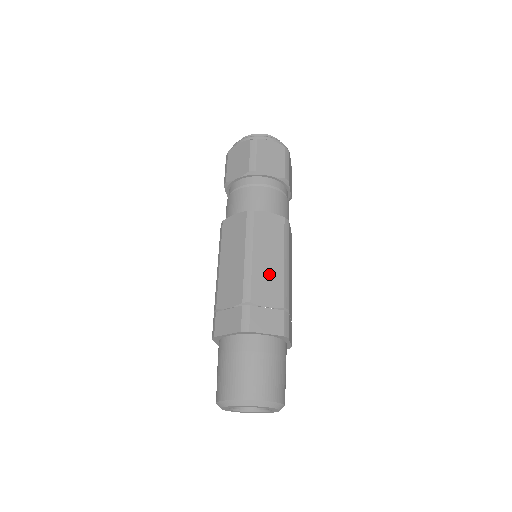
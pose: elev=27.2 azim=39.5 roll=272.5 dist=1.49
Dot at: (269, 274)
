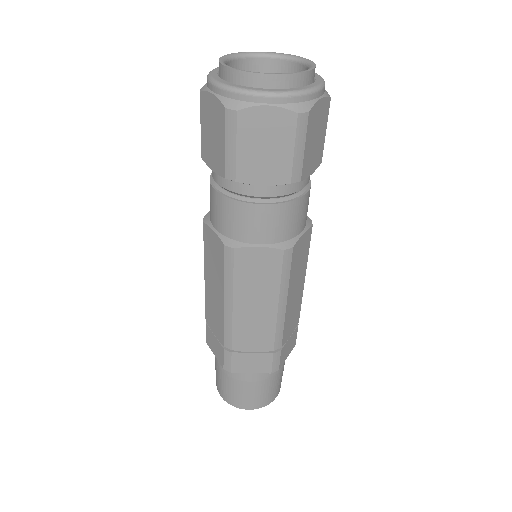
Dot at: (256, 322)
